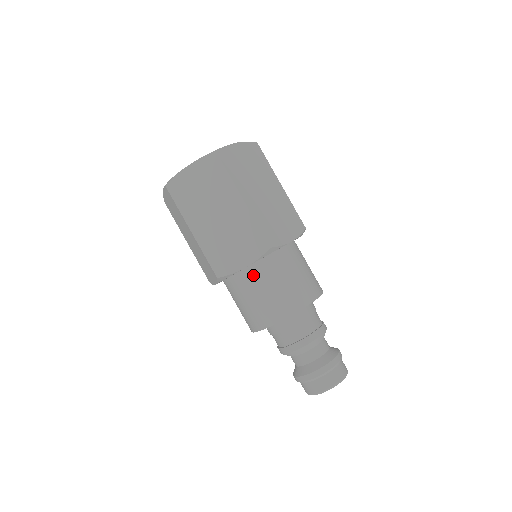
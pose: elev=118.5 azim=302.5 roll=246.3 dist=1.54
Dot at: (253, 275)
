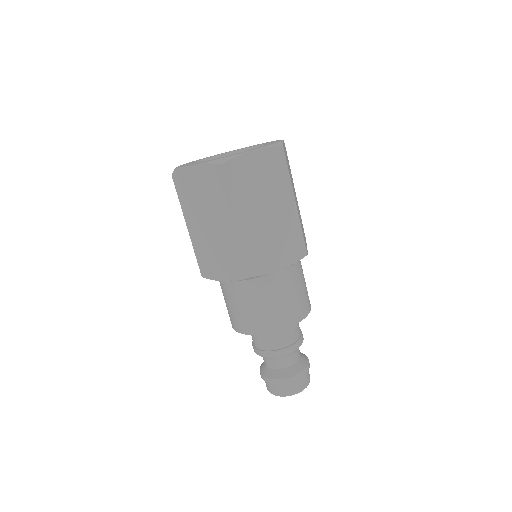
Dot at: (279, 278)
